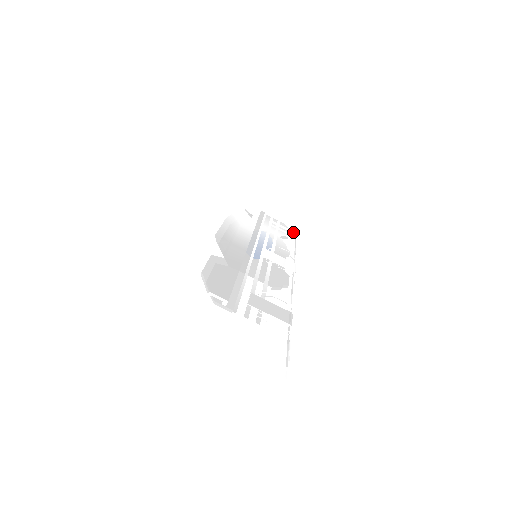
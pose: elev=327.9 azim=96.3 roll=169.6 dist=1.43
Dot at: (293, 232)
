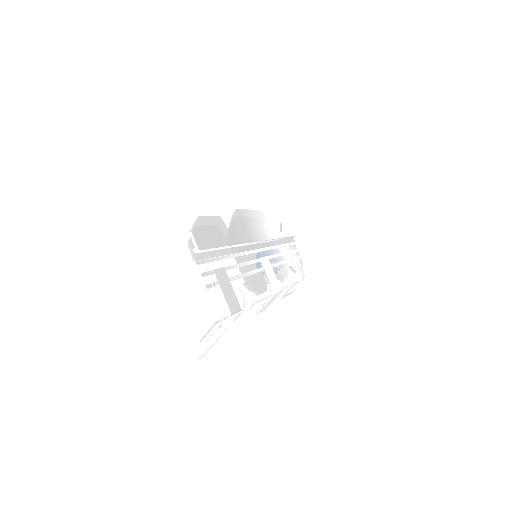
Dot at: occluded
